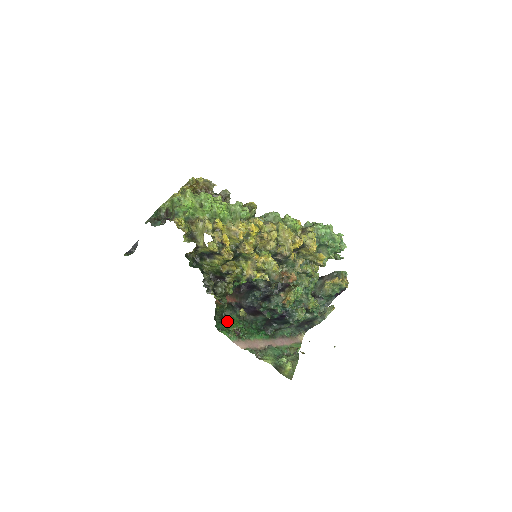
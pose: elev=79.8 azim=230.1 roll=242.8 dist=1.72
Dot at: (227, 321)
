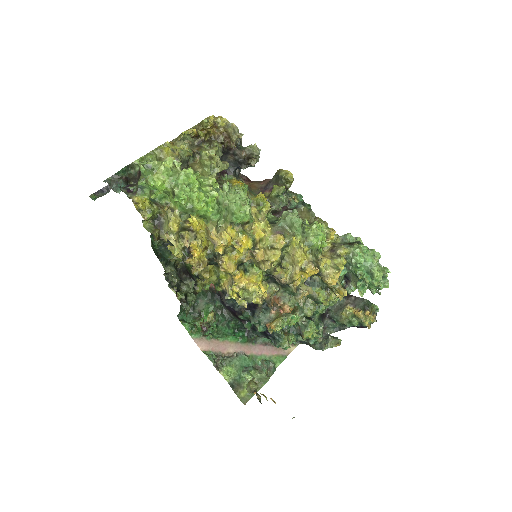
Dot at: (195, 313)
